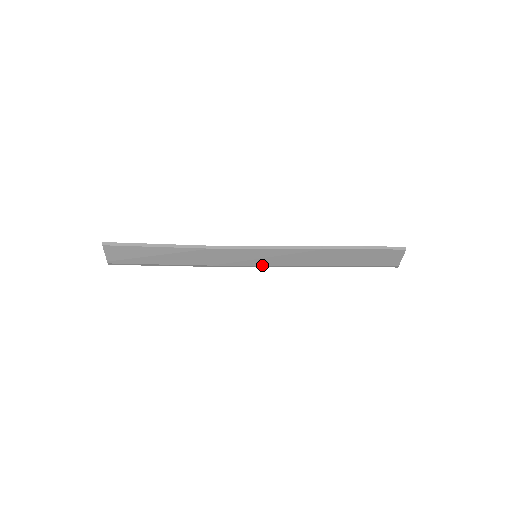
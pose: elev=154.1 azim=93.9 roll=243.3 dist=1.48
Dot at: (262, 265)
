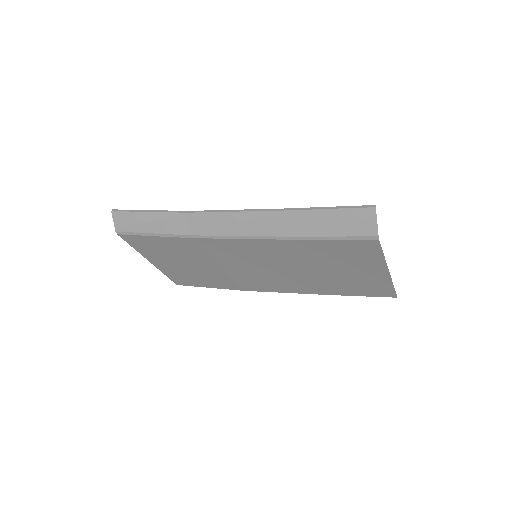
Dot at: (234, 235)
